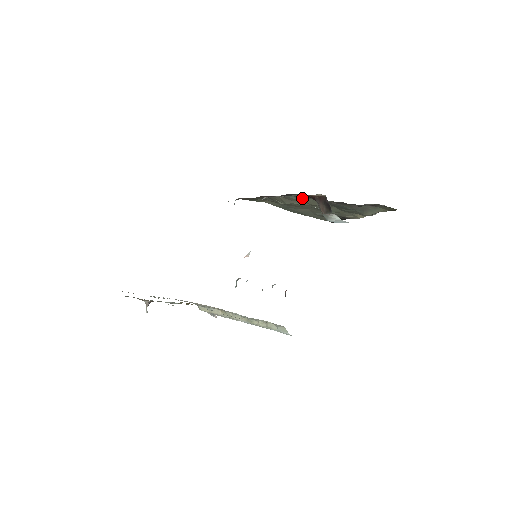
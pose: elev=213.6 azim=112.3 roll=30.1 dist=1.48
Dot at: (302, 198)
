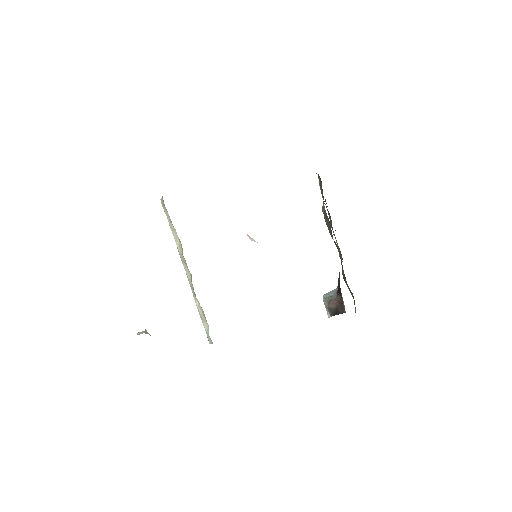
Dot at: occluded
